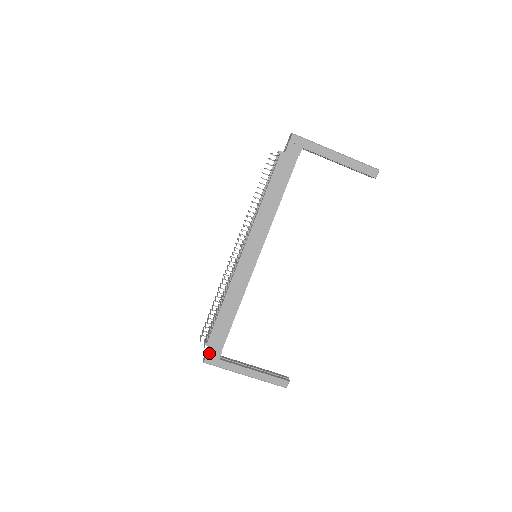
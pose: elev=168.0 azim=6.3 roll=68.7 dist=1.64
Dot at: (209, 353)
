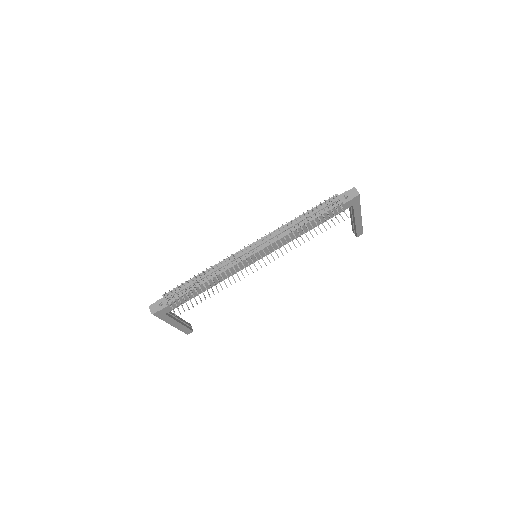
Dot at: (163, 309)
